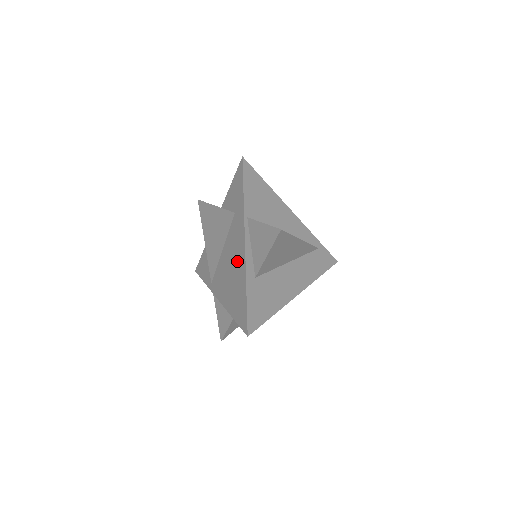
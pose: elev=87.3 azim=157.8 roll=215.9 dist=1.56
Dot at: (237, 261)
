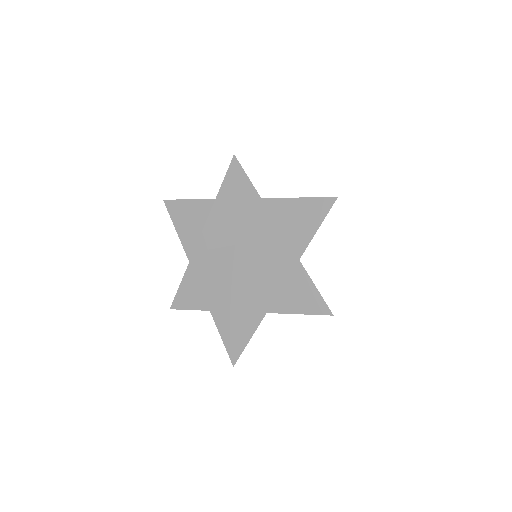
Dot at: (258, 287)
